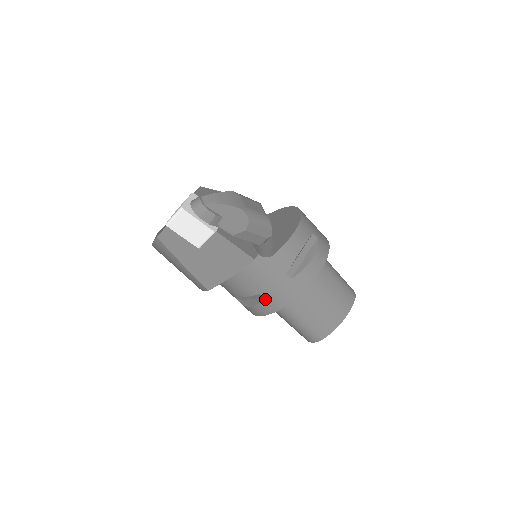
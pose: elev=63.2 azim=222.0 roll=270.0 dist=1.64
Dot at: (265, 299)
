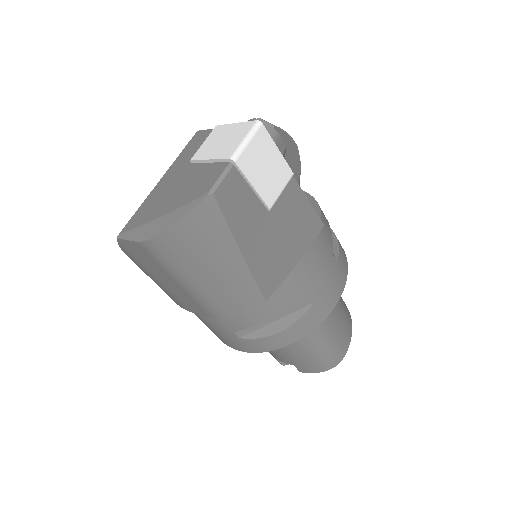
Dot at: (313, 303)
